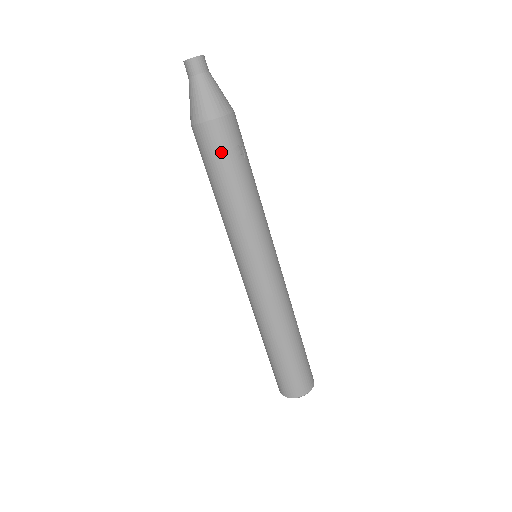
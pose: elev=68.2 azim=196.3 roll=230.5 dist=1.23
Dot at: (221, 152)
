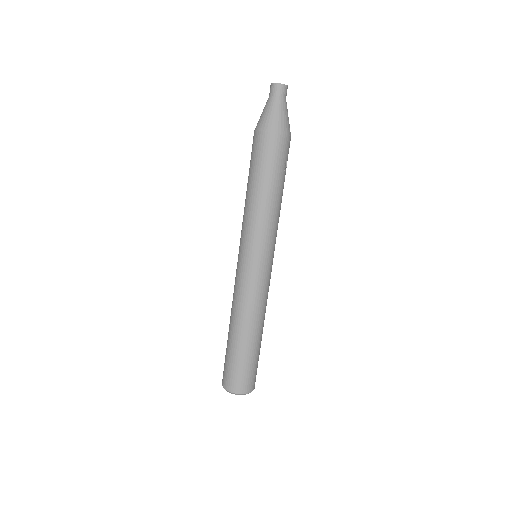
Dot at: (276, 160)
